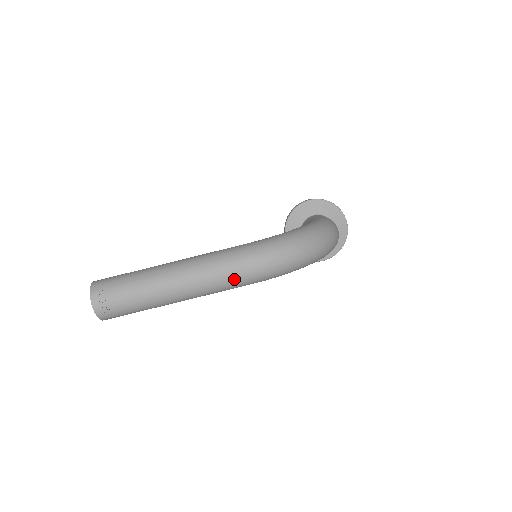
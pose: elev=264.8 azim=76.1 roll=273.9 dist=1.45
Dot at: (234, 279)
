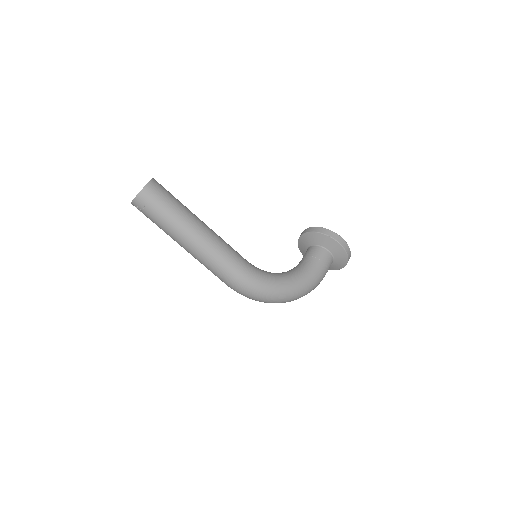
Dot at: (218, 277)
